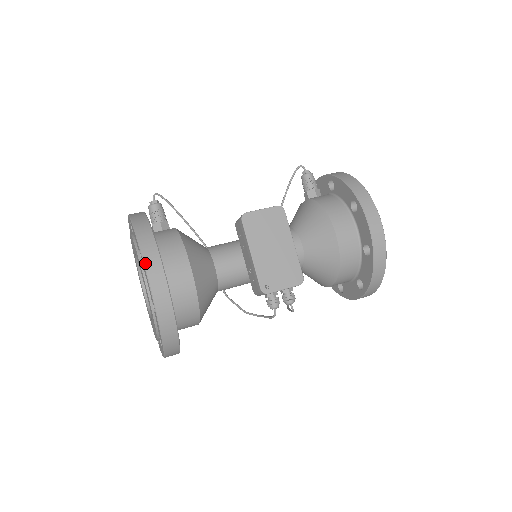
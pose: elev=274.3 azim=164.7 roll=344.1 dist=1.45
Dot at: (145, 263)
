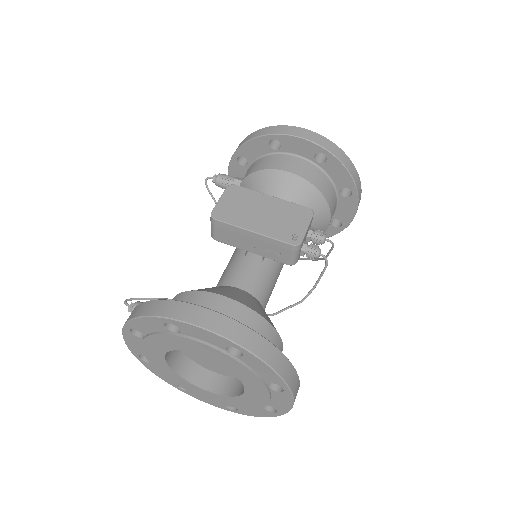
Dot at: (183, 320)
